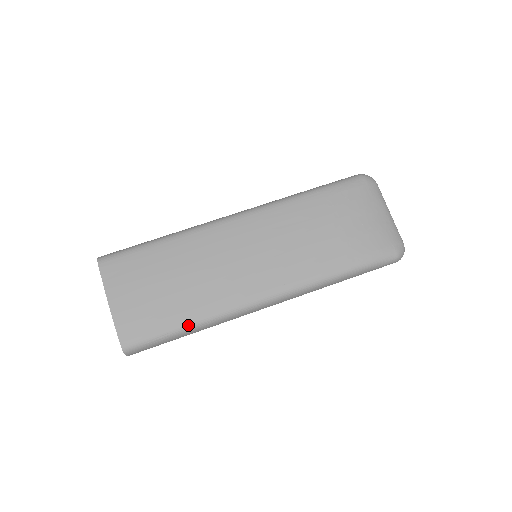
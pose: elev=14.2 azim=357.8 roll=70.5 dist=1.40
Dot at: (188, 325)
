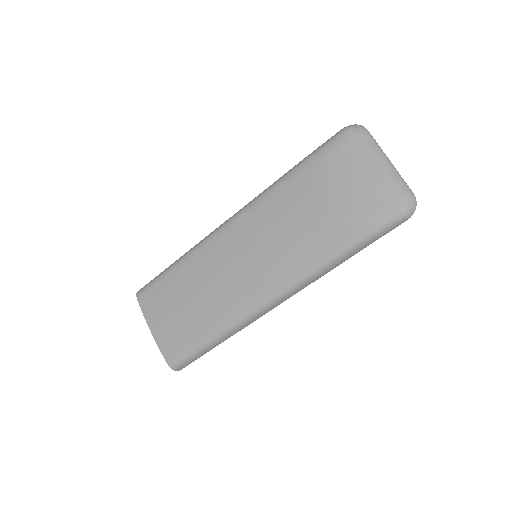
Dot at: (212, 337)
